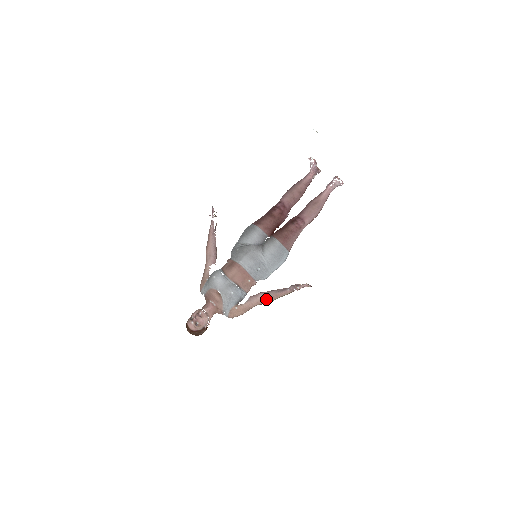
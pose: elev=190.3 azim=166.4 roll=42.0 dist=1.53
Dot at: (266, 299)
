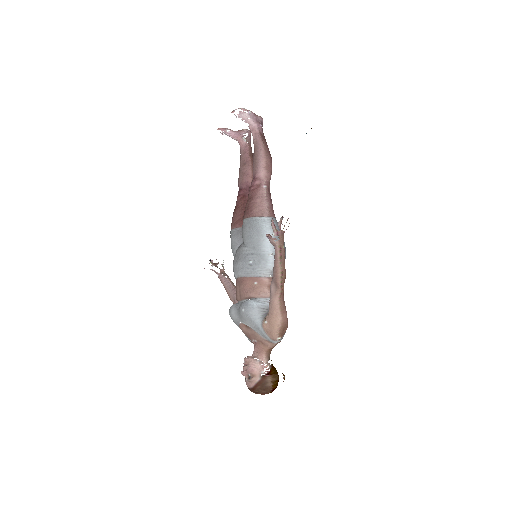
Dot at: (275, 282)
